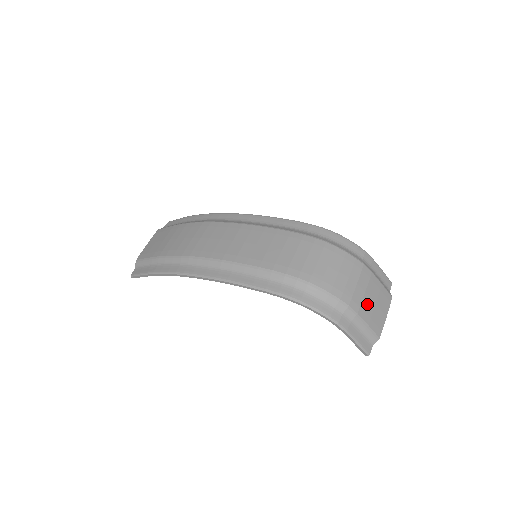
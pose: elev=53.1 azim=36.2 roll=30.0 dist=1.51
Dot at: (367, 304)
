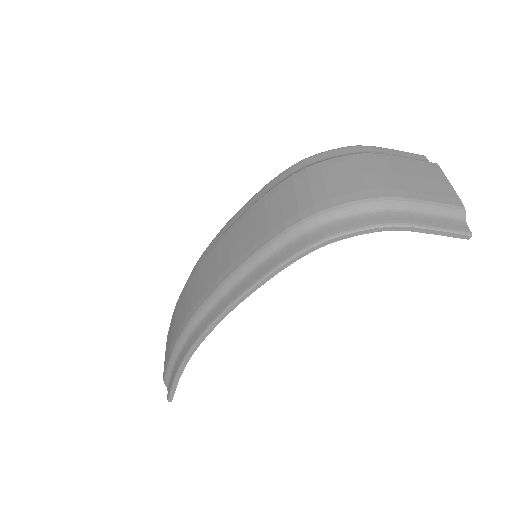
Dot at: (409, 183)
